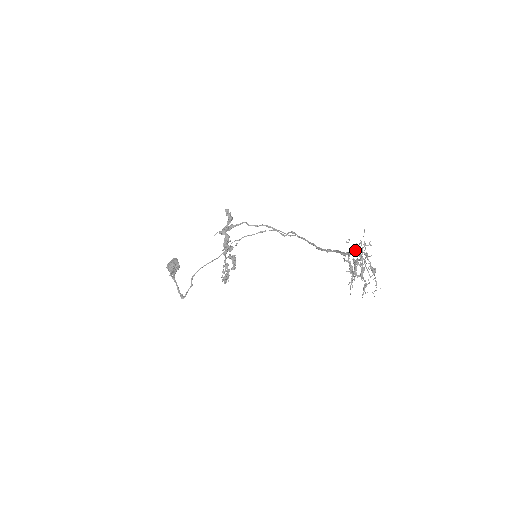
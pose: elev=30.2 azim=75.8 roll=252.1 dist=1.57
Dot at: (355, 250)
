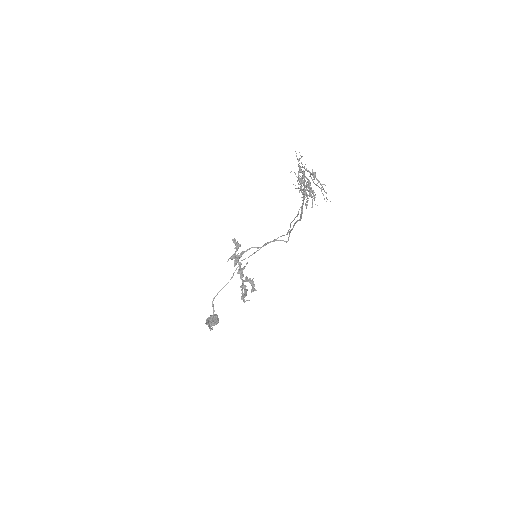
Dot at: (302, 177)
